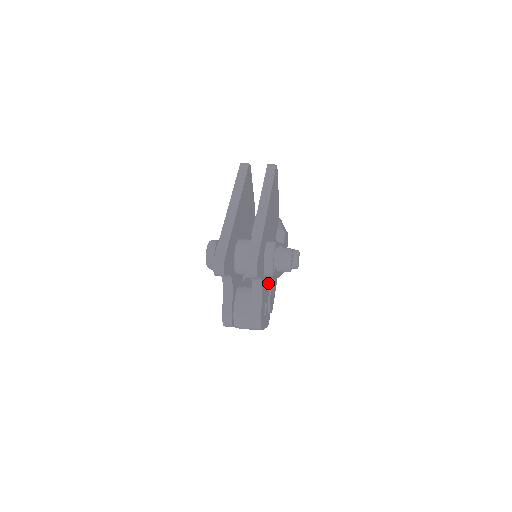
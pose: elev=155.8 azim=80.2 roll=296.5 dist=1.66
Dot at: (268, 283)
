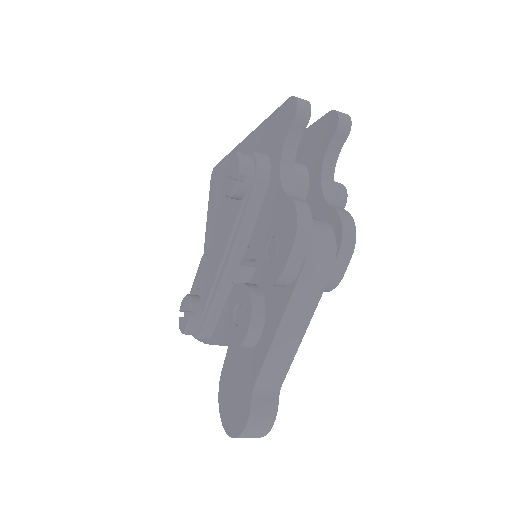
Dot at: occluded
